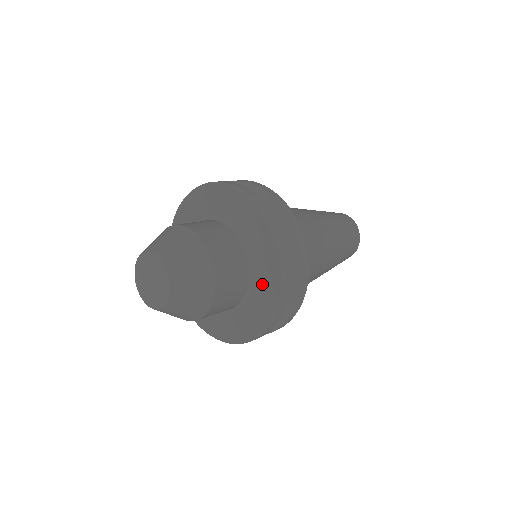
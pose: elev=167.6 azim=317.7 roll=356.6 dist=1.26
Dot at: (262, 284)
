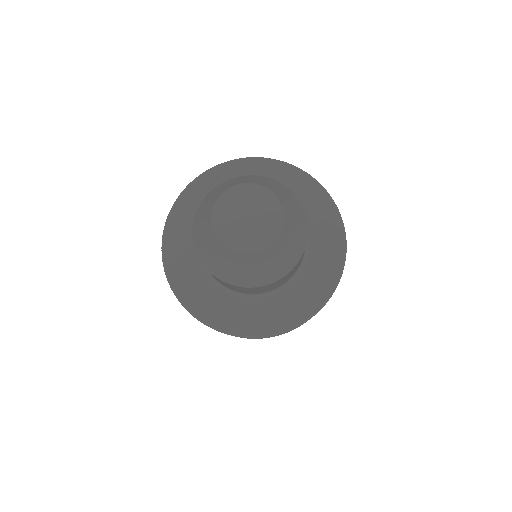
Dot at: (312, 276)
